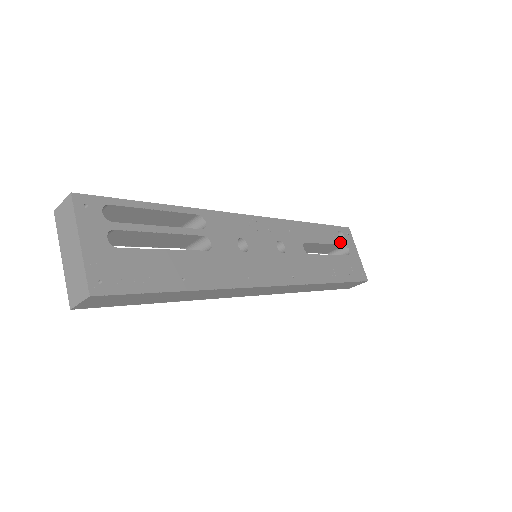
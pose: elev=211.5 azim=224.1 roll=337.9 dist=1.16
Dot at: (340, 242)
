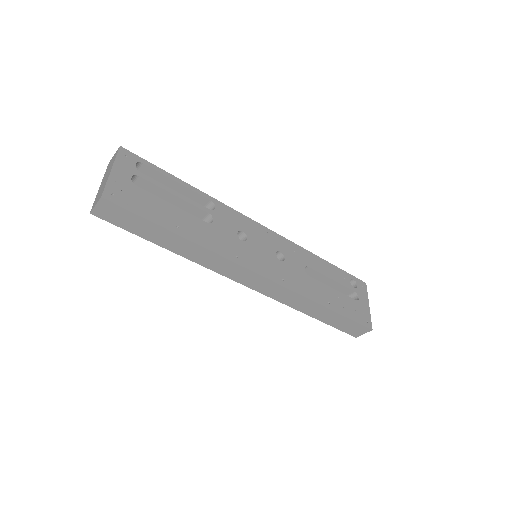
Dot at: (350, 287)
